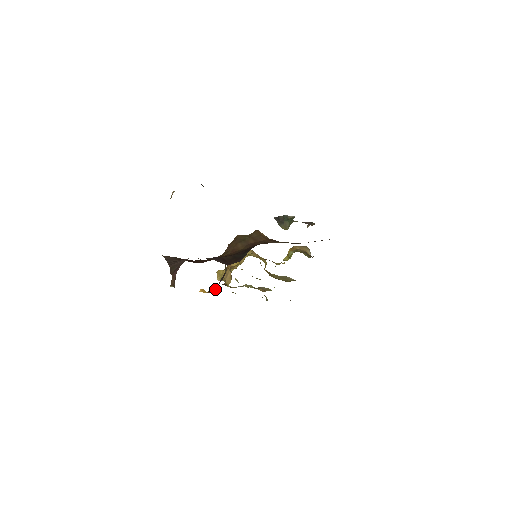
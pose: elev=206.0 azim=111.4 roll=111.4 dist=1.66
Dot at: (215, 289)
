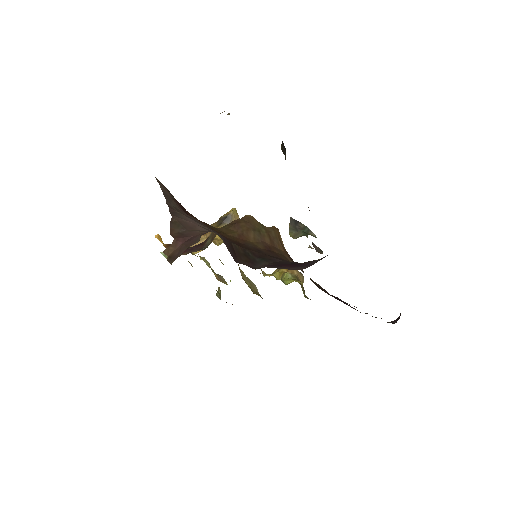
Dot at: occluded
